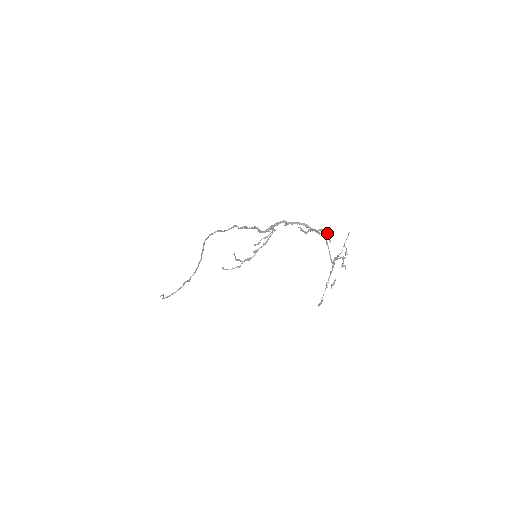
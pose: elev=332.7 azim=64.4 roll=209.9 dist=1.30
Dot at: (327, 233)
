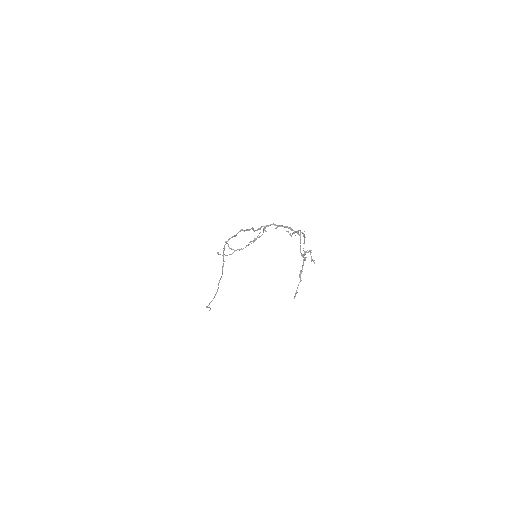
Dot at: (302, 232)
